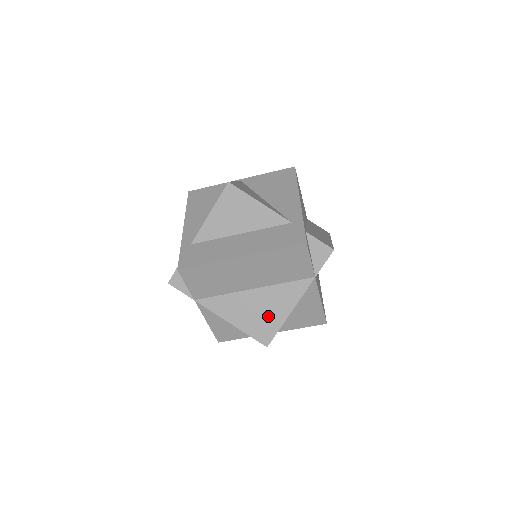
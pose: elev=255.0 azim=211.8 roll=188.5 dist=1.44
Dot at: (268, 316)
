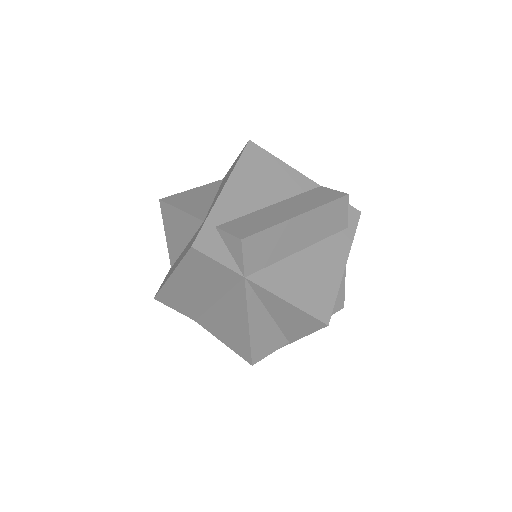
Dot at: (237, 330)
